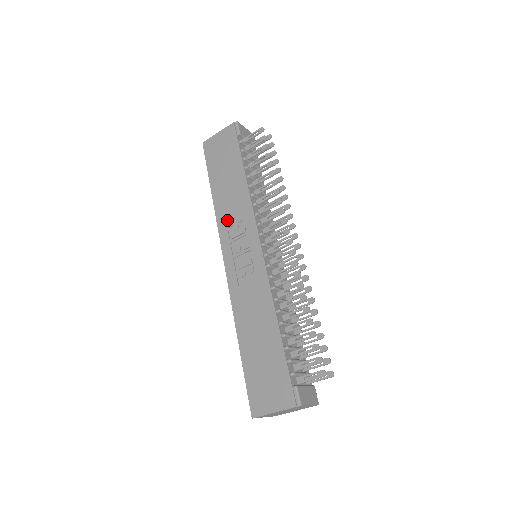
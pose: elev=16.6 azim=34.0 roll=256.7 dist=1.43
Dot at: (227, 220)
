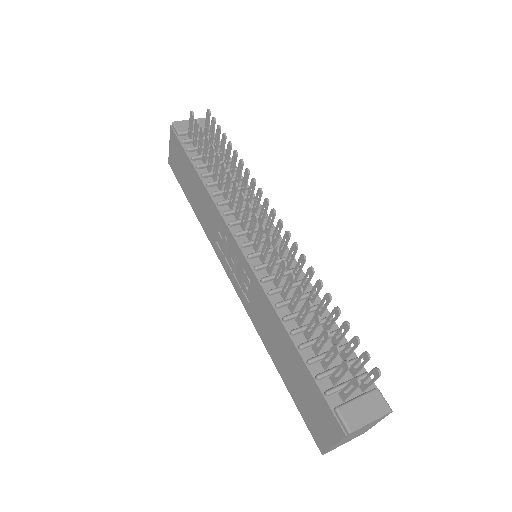
Dot at: (212, 234)
